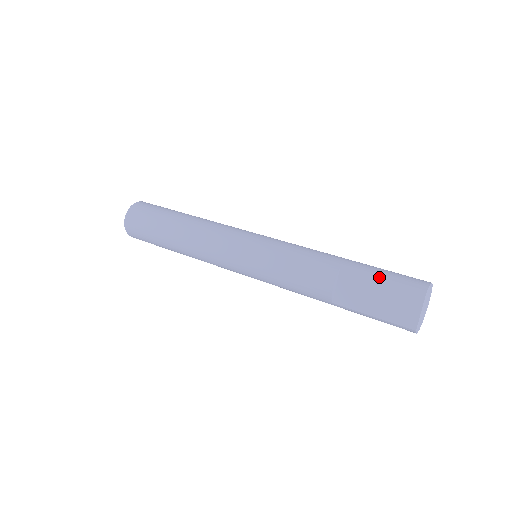
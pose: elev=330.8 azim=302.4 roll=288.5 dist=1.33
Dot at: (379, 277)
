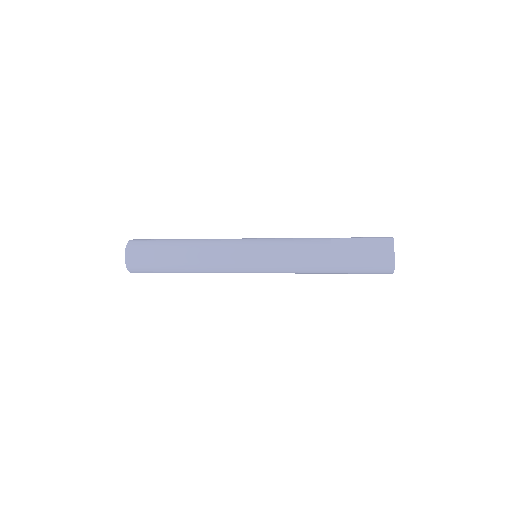
Dot at: (360, 238)
